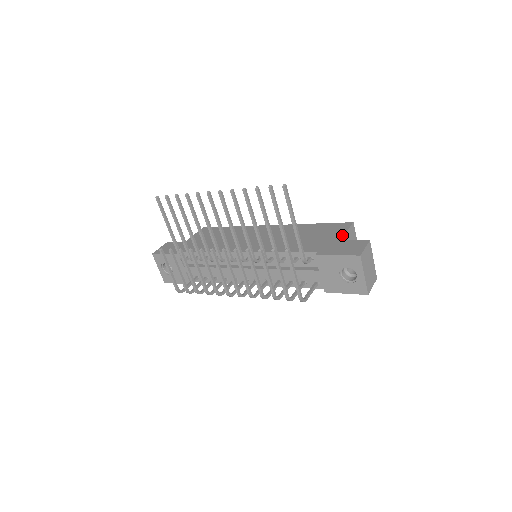
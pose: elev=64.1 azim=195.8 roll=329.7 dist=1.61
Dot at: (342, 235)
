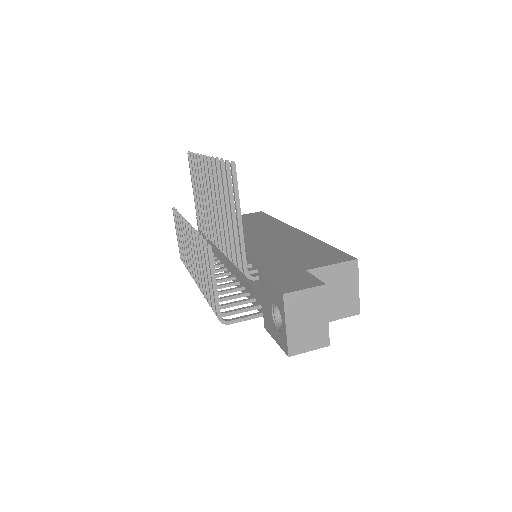
Dot at: (319, 266)
